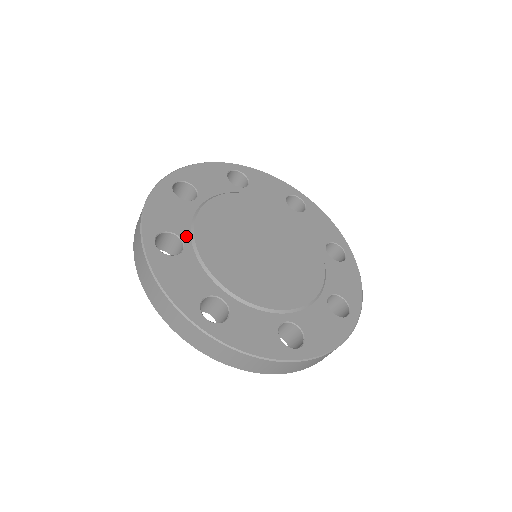
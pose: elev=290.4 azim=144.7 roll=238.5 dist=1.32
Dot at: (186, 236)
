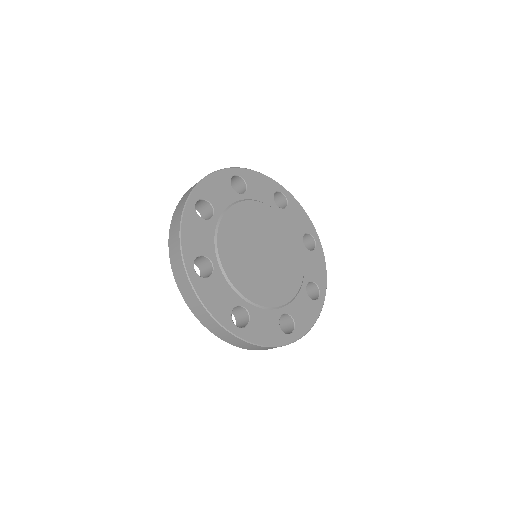
Dot at: (218, 212)
